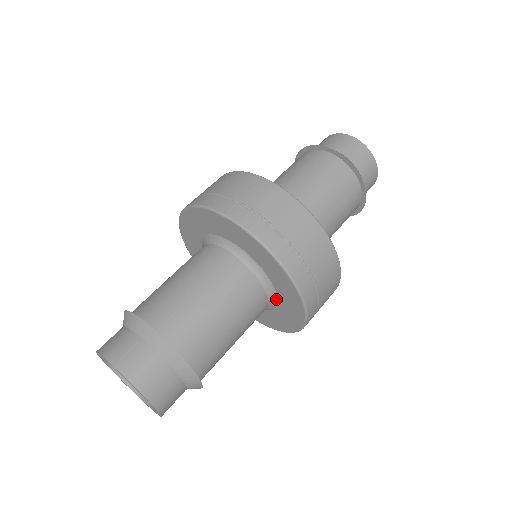
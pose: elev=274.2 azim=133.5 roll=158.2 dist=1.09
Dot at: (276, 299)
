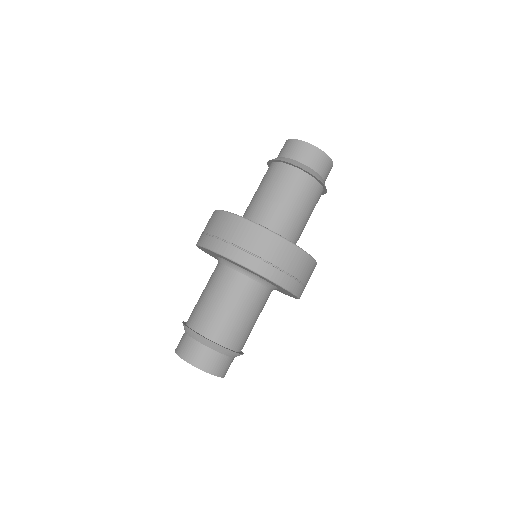
Dot at: (276, 288)
